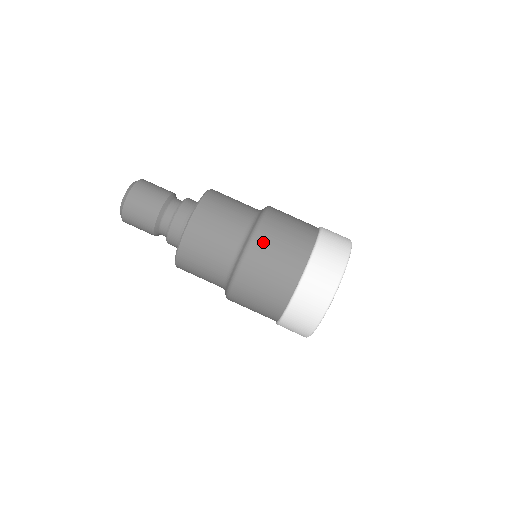
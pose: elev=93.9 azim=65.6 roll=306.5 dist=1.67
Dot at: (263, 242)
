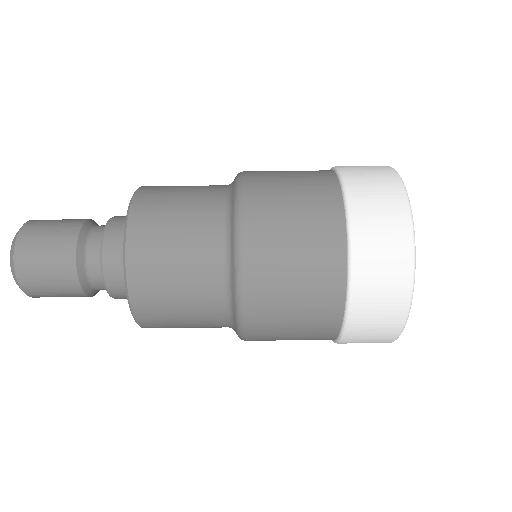
Dot at: (259, 204)
